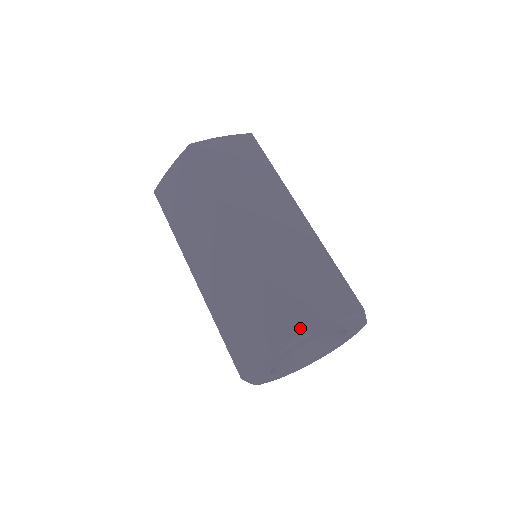
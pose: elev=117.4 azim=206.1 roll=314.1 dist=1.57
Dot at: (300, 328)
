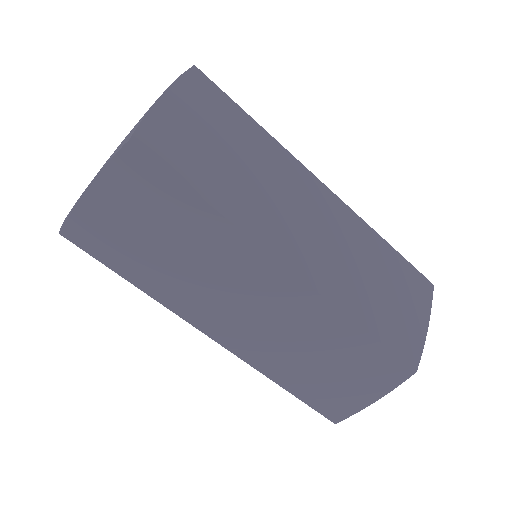
Dot at: (338, 415)
